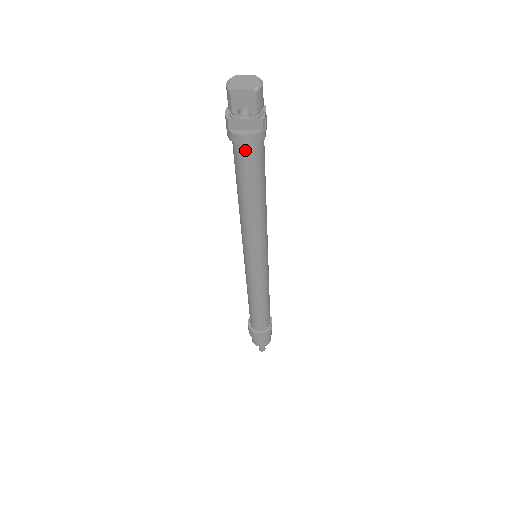
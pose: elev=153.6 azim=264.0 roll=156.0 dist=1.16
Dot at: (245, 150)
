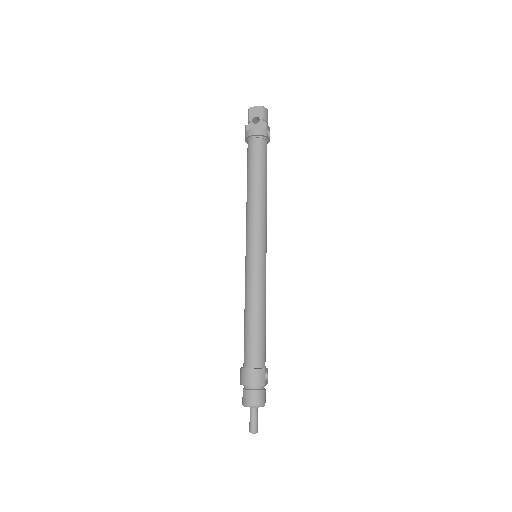
Dot at: (254, 141)
